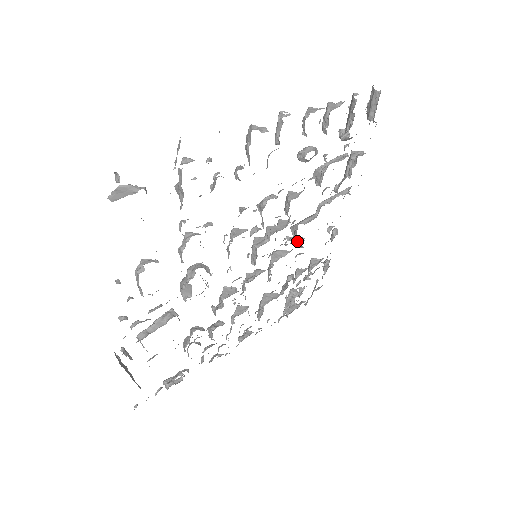
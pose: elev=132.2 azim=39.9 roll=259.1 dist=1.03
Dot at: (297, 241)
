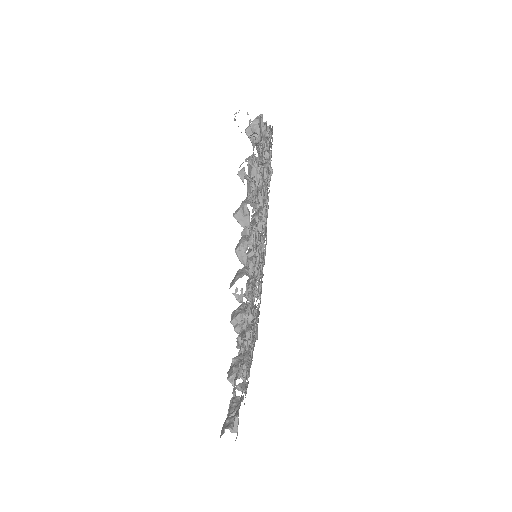
Dot at: occluded
